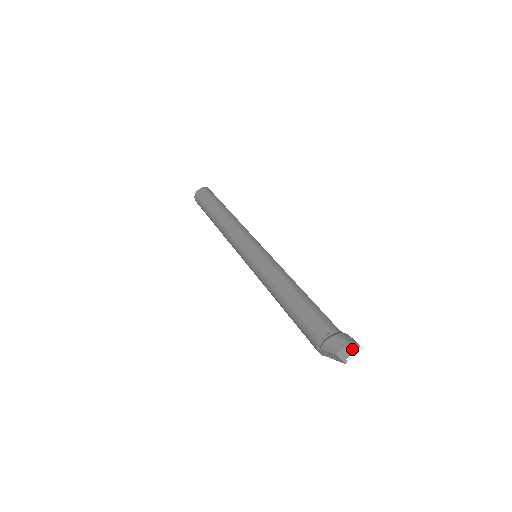
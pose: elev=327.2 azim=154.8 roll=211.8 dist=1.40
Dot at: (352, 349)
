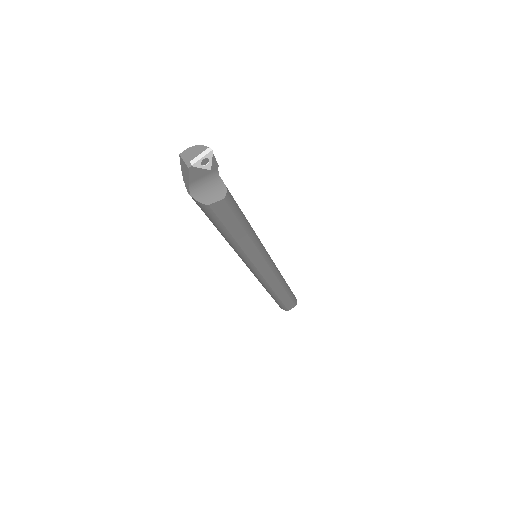
Dot at: (199, 151)
